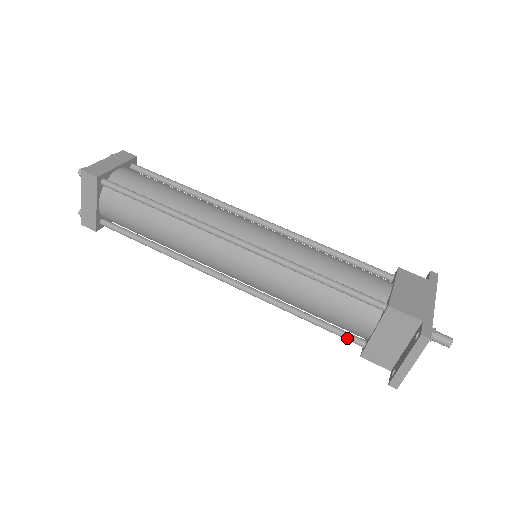
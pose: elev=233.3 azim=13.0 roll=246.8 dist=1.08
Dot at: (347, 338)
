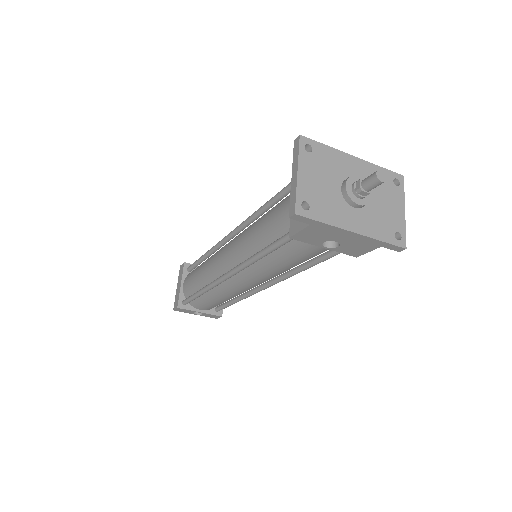
Dot at: (284, 236)
